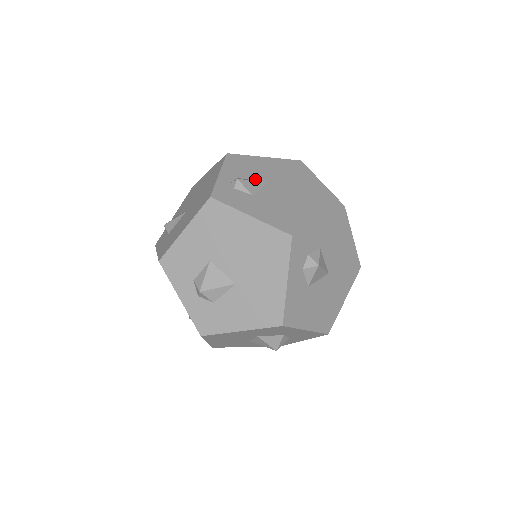
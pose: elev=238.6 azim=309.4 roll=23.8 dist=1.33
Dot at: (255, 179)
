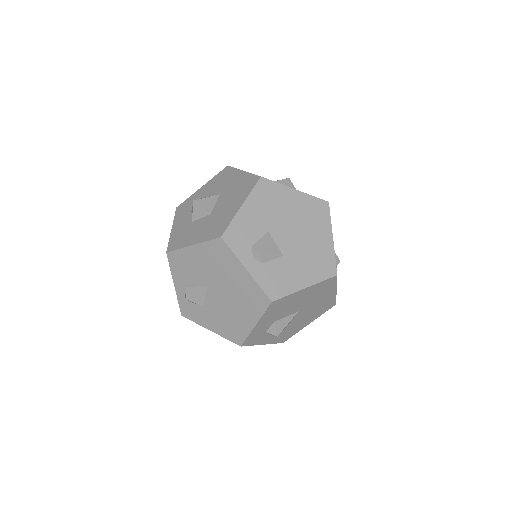
Dot at: (197, 285)
